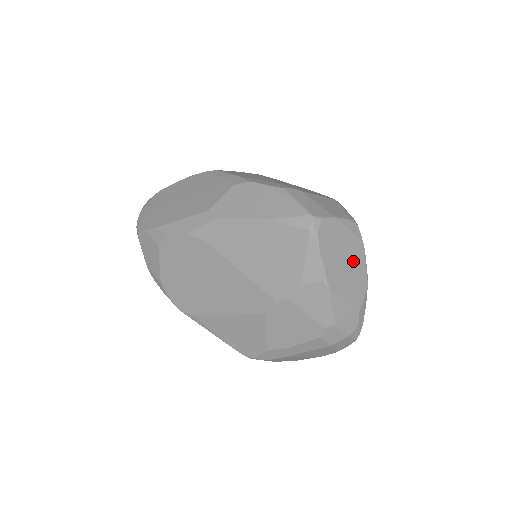
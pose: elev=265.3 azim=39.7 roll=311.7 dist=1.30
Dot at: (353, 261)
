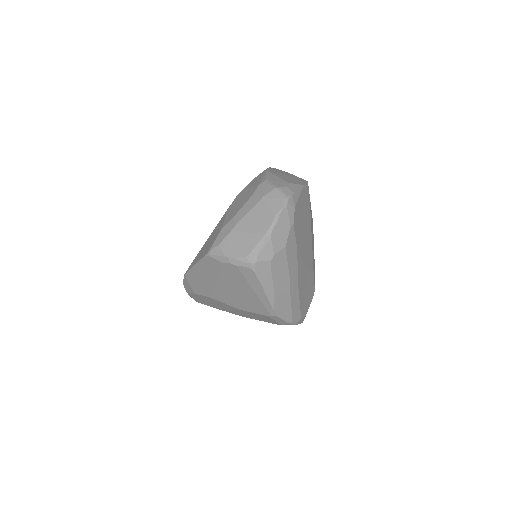
Dot at: (294, 178)
